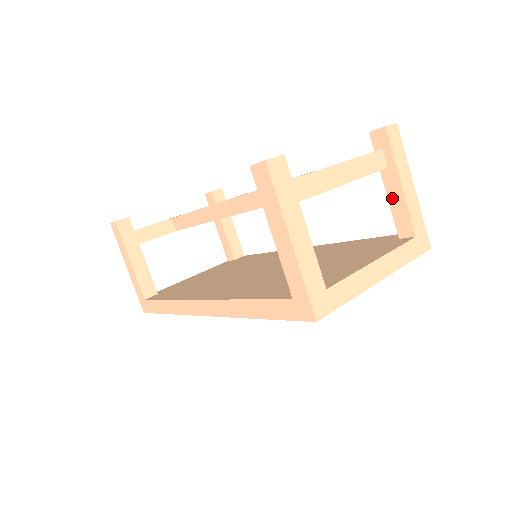
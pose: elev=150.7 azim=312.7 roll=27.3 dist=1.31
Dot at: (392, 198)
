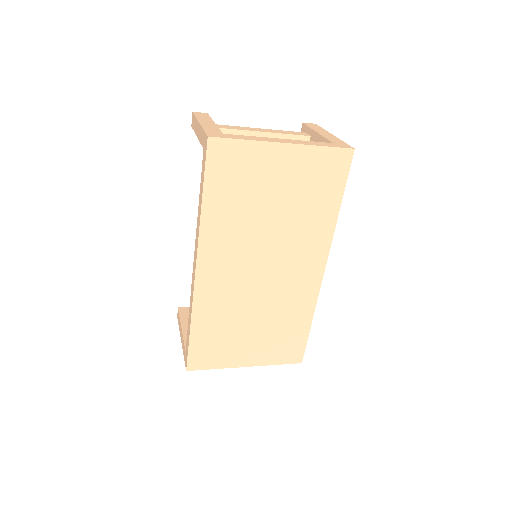
Dot at: occluded
